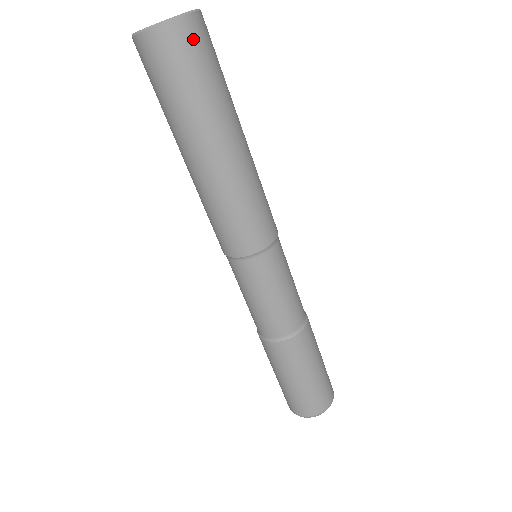
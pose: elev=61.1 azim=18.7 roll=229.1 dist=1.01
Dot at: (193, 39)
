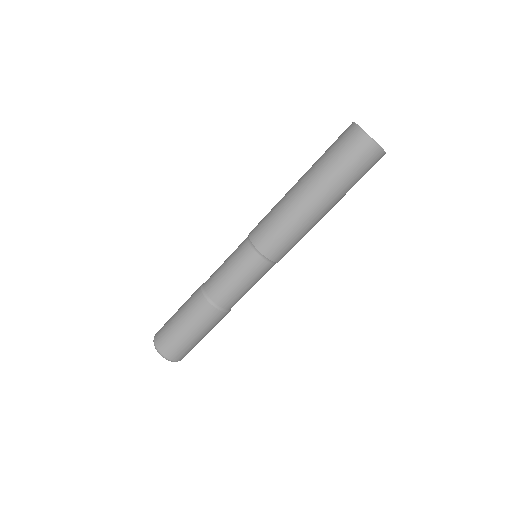
Dot at: occluded
